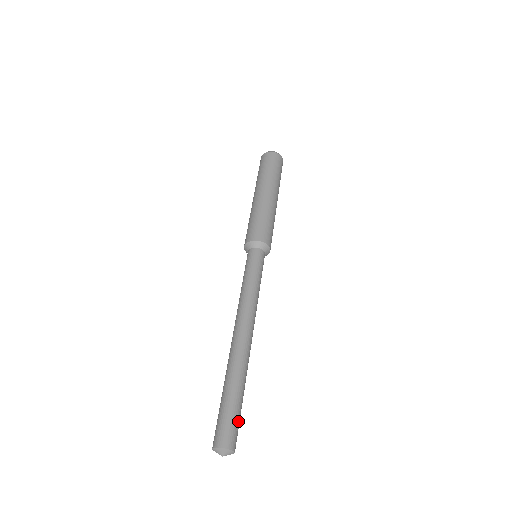
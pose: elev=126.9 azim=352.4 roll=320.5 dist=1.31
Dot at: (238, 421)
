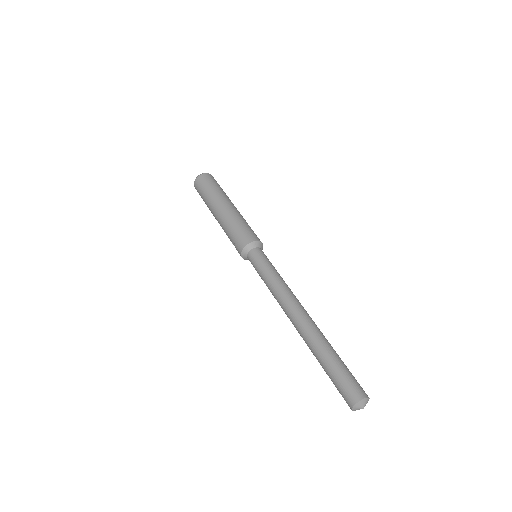
Dot at: occluded
